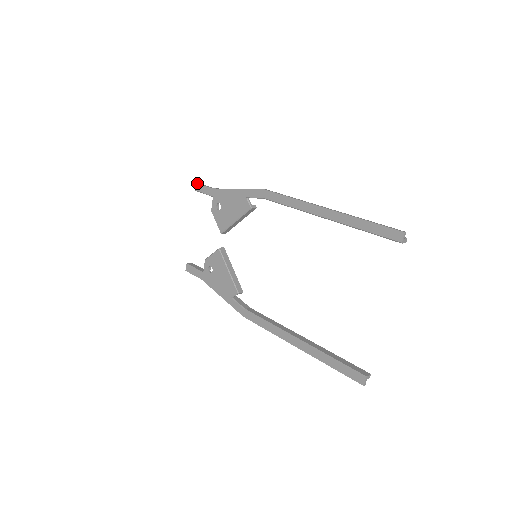
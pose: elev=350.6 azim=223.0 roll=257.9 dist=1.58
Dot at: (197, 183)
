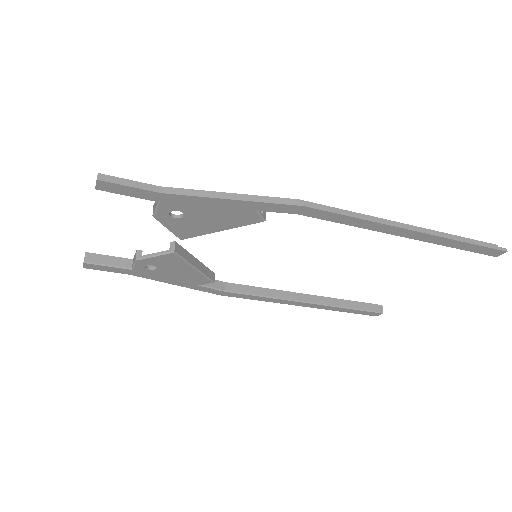
Dot at: (104, 182)
